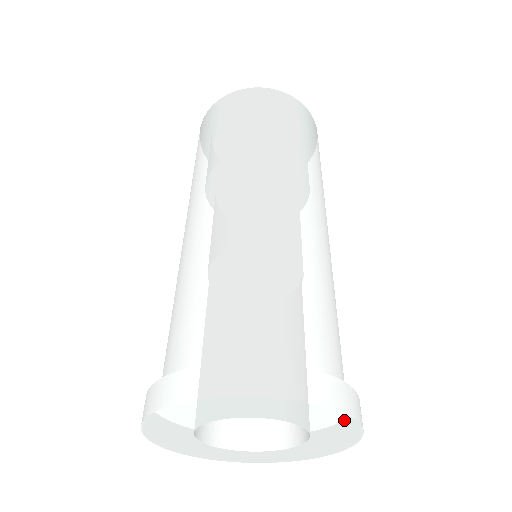
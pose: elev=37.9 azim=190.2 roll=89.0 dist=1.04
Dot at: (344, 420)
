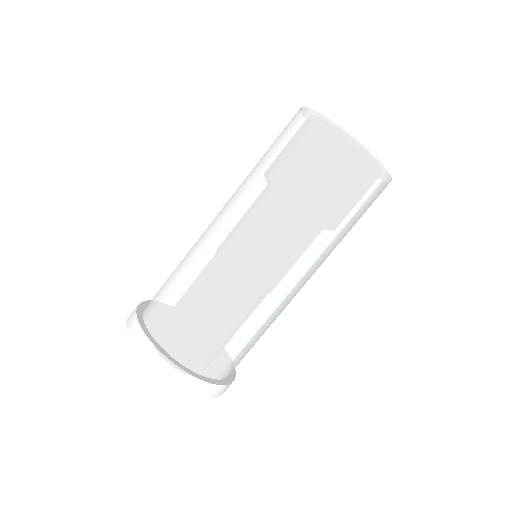
Dot at: occluded
